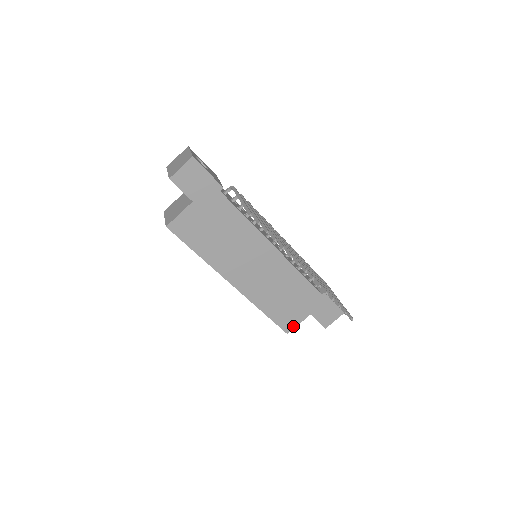
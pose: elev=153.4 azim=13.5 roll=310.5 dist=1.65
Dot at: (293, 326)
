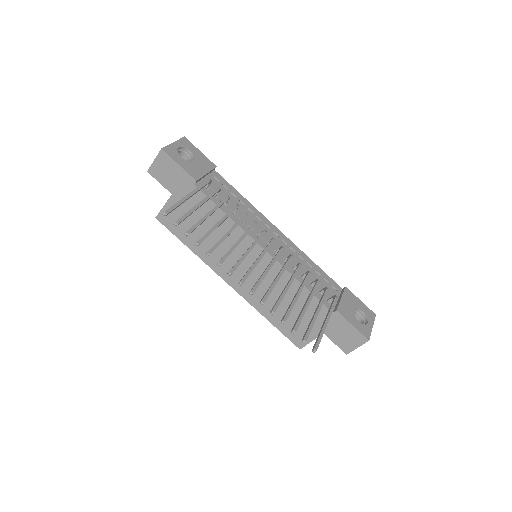
Dot at: (305, 342)
